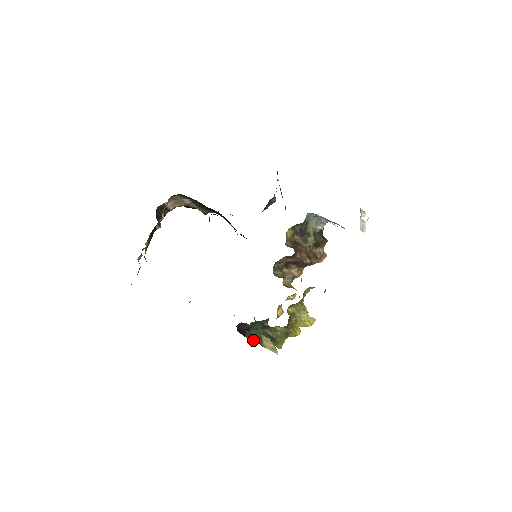
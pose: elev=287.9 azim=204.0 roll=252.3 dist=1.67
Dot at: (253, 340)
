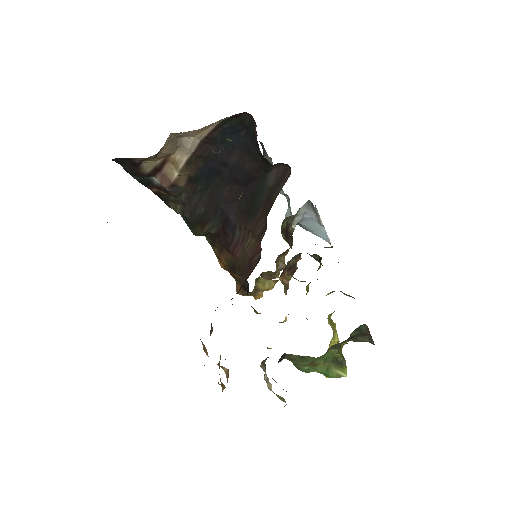
Dot at: occluded
